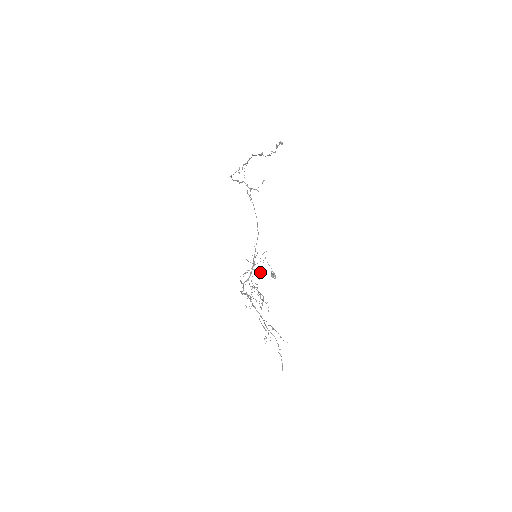
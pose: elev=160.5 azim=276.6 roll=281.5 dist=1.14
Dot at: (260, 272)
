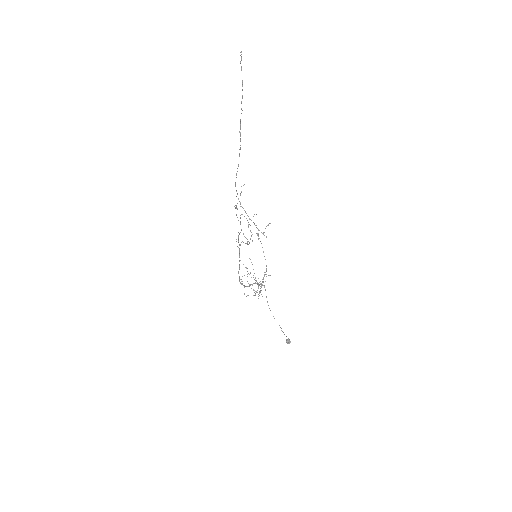
Dot at: occluded
